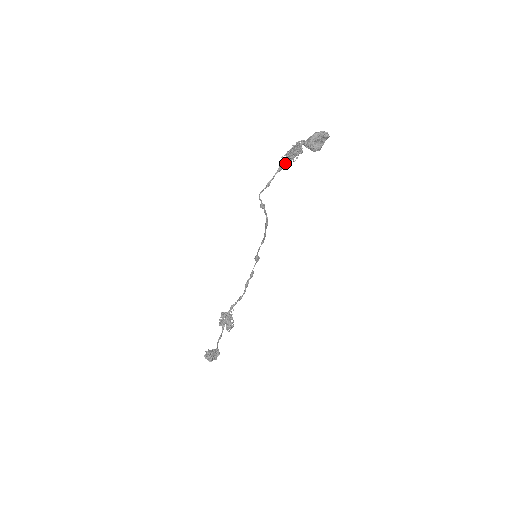
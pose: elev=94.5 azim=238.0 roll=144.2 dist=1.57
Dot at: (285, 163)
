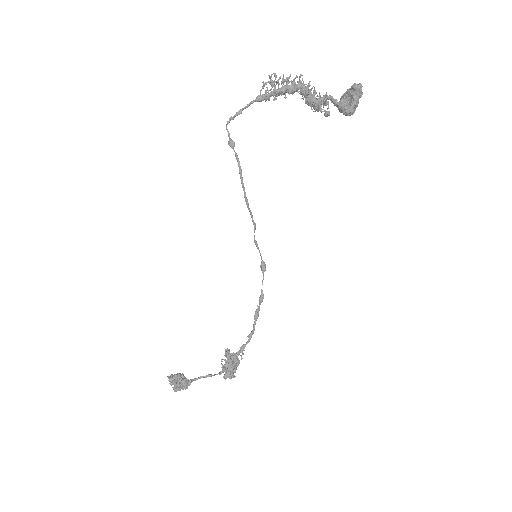
Dot at: (269, 93)
